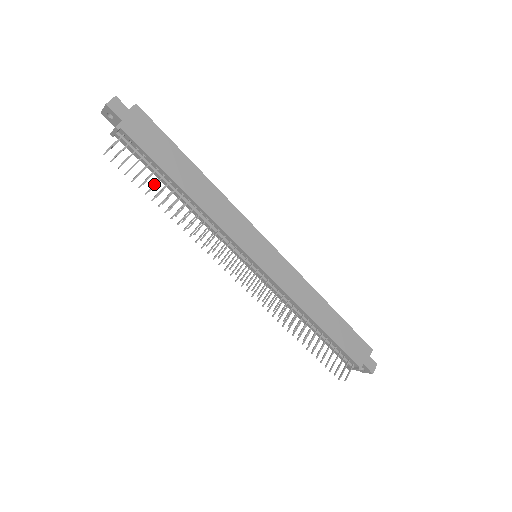
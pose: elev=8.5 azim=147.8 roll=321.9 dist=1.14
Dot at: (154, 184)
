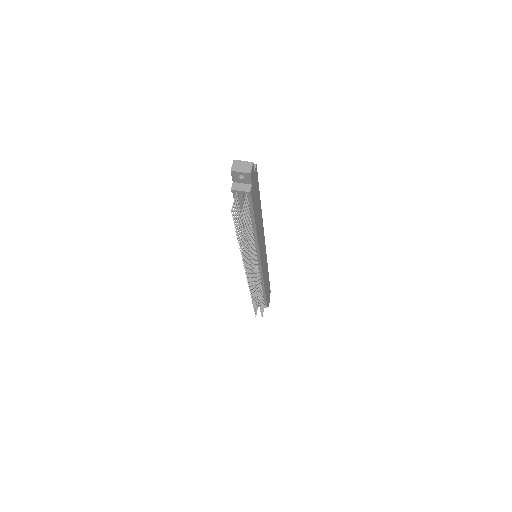
Dot at: (248, 230)
